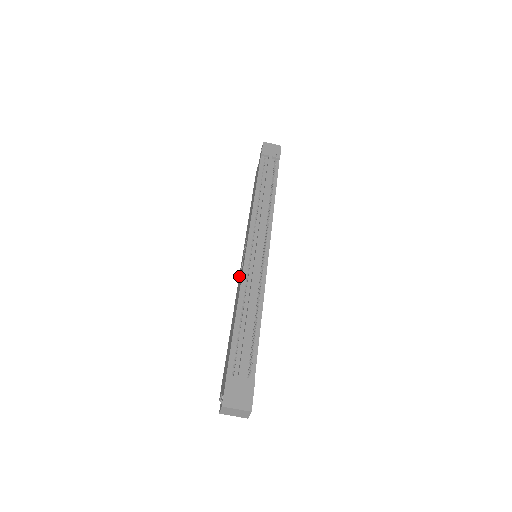
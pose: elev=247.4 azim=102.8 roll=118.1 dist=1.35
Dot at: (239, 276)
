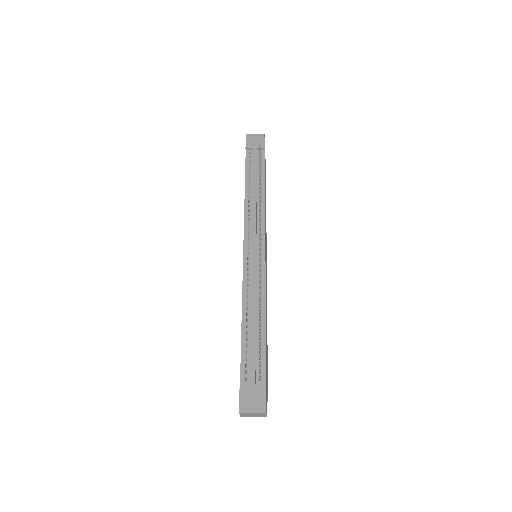
Dot at: occluded
